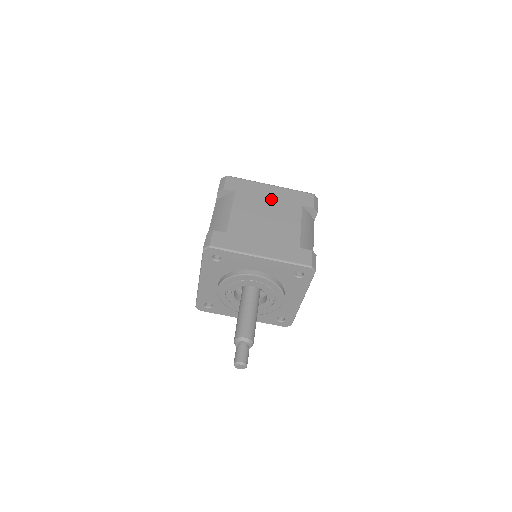
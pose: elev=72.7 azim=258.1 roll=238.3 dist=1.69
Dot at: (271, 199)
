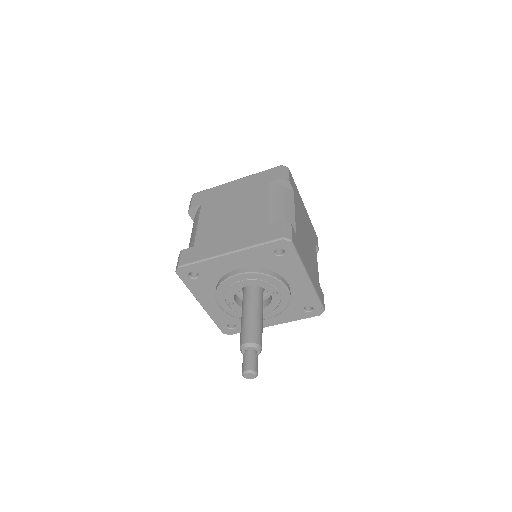
Dot at: (236, 193)
